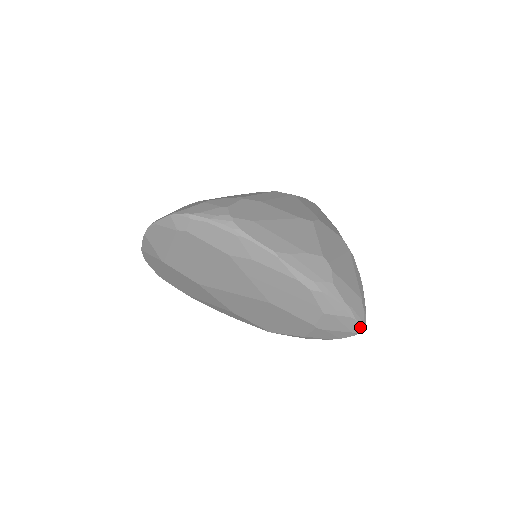
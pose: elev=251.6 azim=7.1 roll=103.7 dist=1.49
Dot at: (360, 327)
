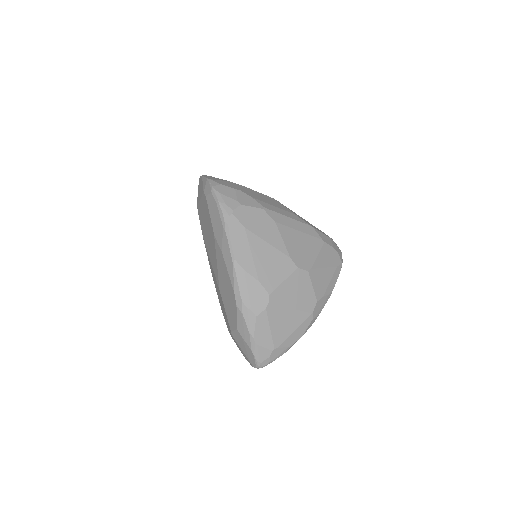
Dot at: (256, 364)
